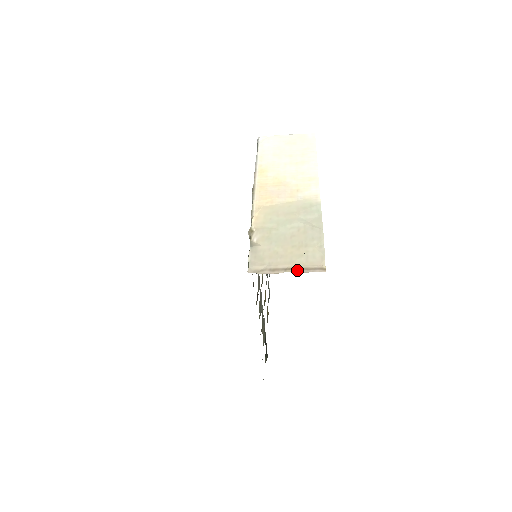
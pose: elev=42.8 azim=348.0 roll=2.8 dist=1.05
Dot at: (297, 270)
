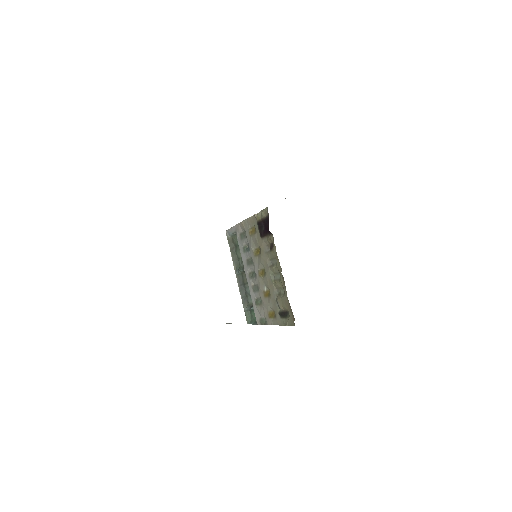
Dot at: occluded
